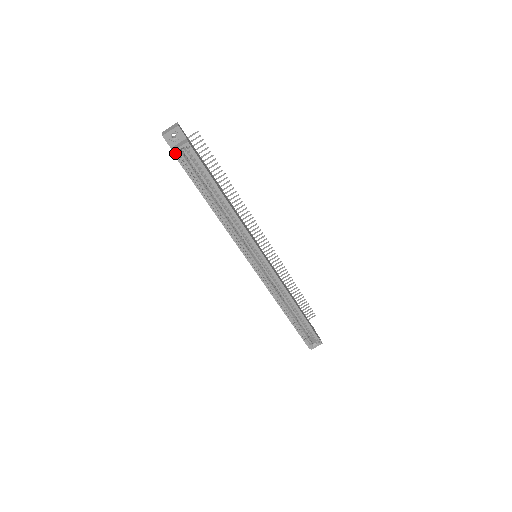
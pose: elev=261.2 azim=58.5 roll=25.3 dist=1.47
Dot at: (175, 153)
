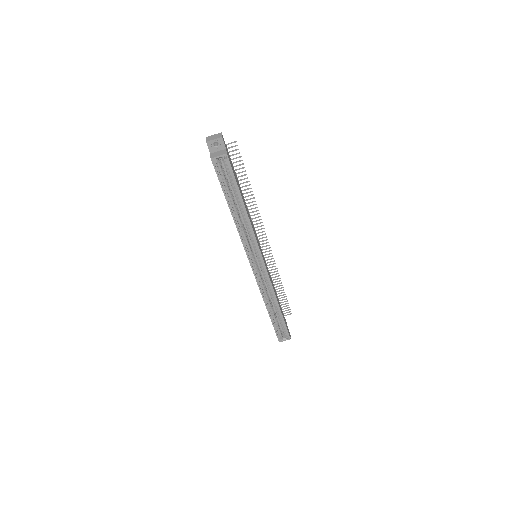
Dot at: (213, 160)
